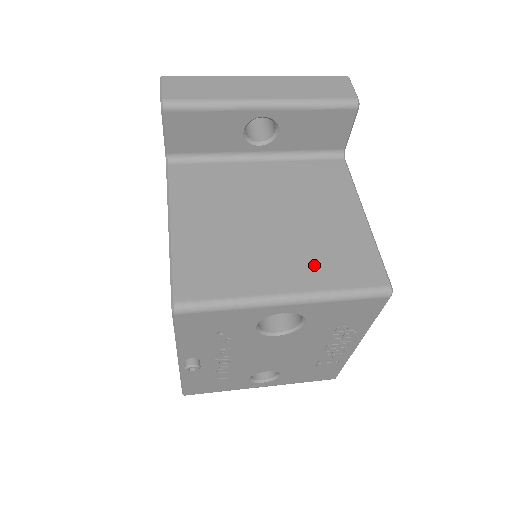
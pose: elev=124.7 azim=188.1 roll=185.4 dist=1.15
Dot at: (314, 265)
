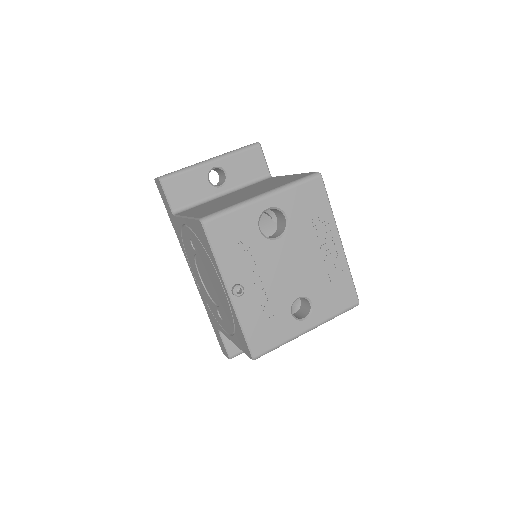
Dot at: (272, 187)
